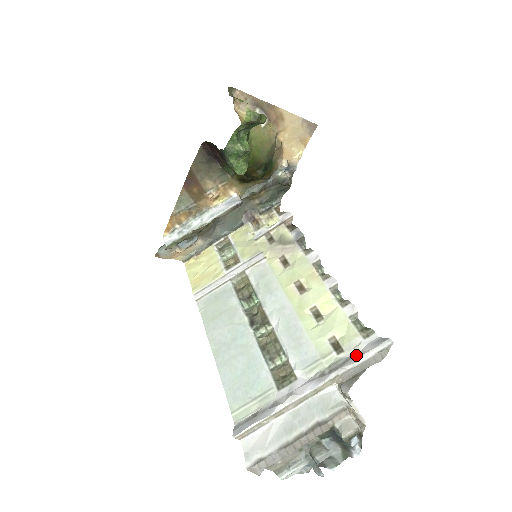
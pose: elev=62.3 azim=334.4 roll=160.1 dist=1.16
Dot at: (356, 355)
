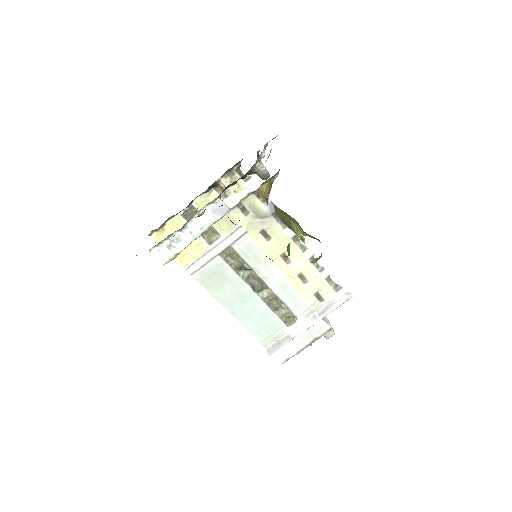
Dot at: (333, 304)
